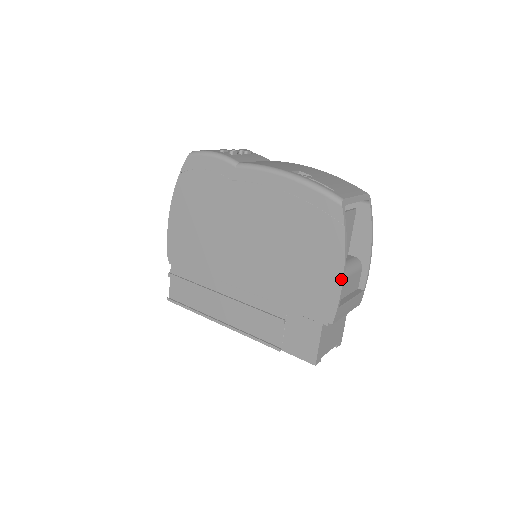
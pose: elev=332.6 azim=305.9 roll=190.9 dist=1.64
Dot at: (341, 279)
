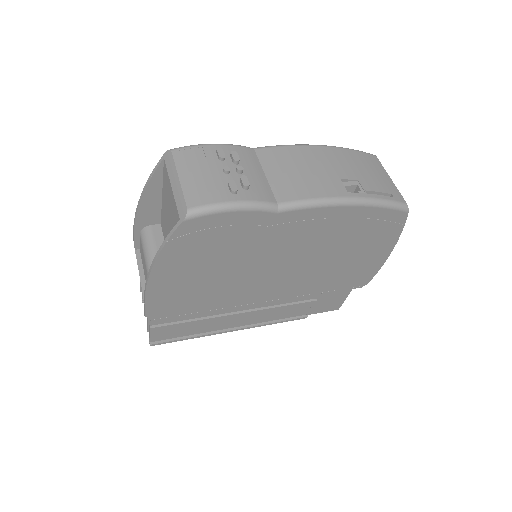
Dot at: (386, 258)
